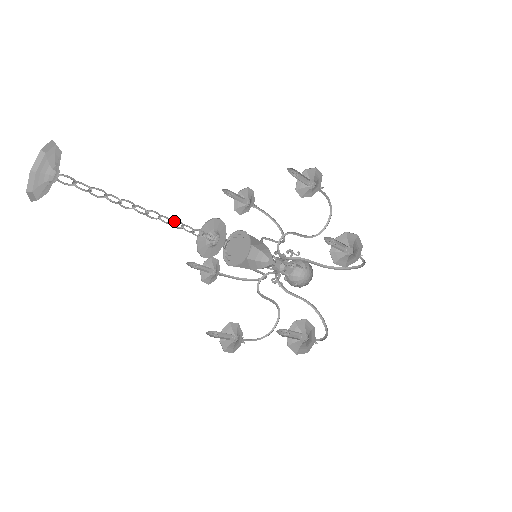
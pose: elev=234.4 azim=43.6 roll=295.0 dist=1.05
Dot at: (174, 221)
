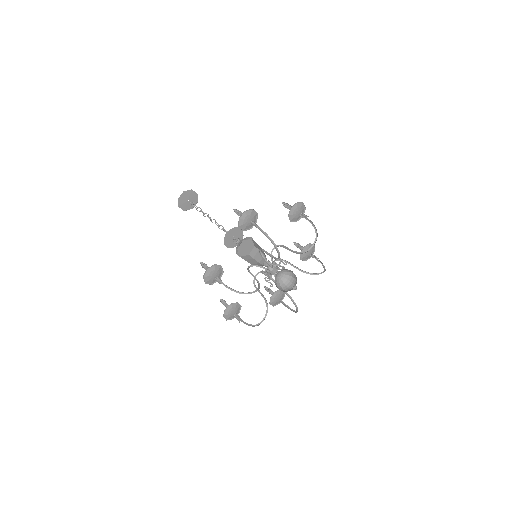
Dot at: occluded
